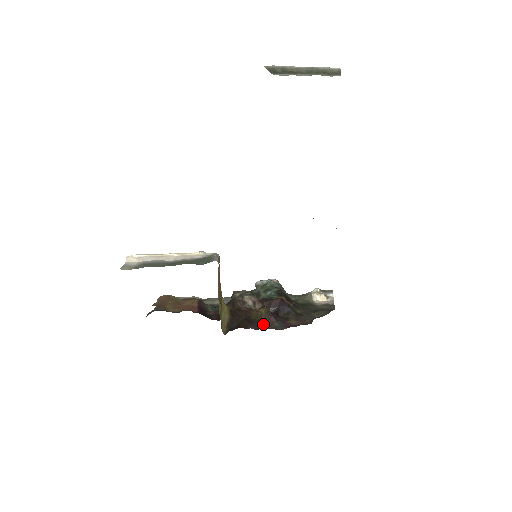
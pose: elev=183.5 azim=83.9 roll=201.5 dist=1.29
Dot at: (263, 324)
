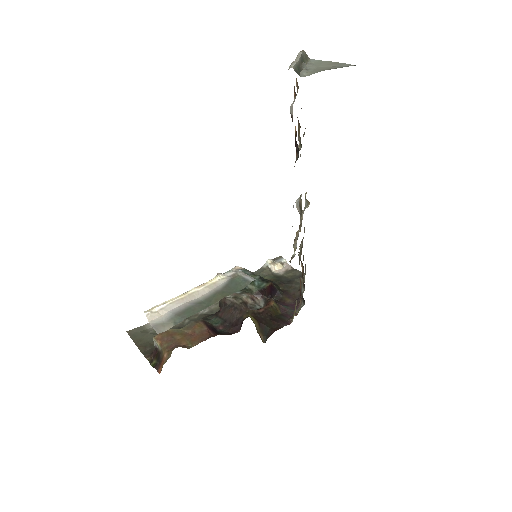
Dot at: (283, 316)
